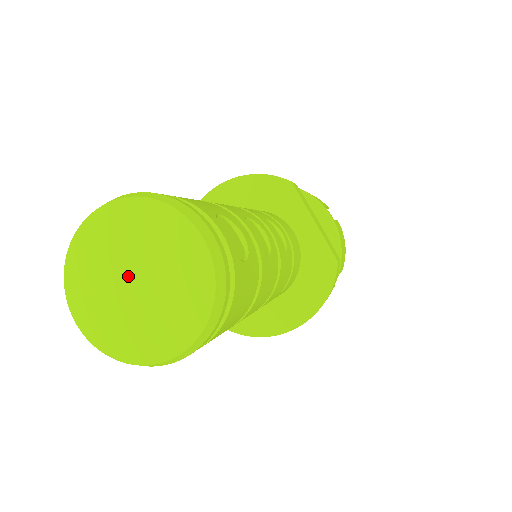
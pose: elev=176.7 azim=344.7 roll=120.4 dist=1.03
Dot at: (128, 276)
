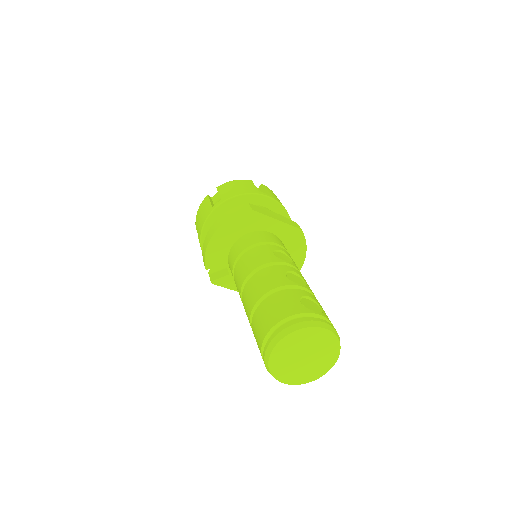
Dot at: (301, 358)
